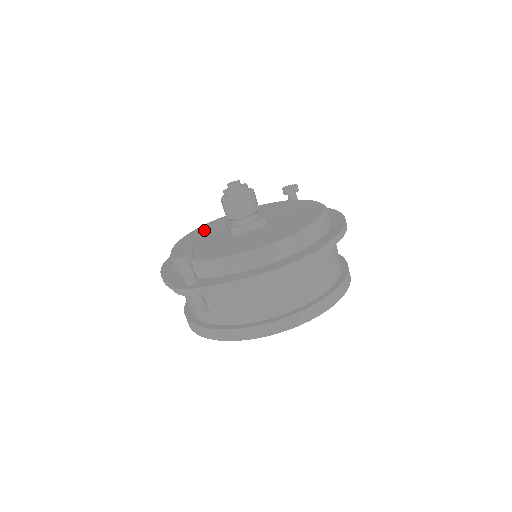
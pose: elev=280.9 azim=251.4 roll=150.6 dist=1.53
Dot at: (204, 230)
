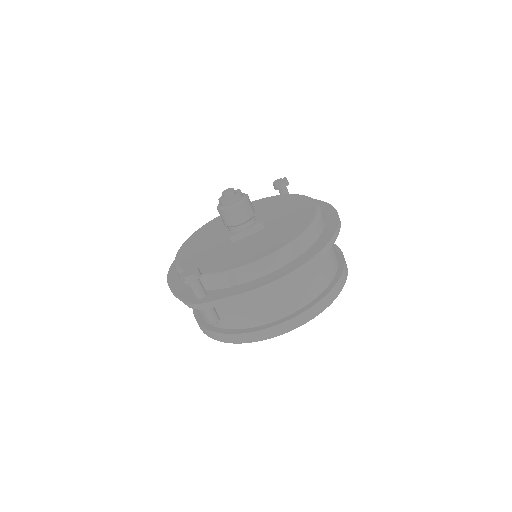
Dot at: (202, 234)
